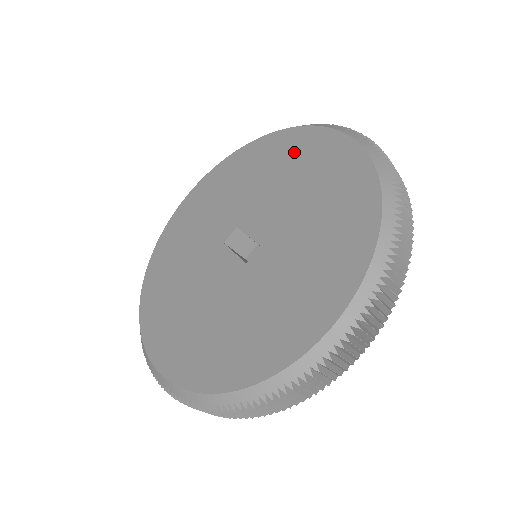
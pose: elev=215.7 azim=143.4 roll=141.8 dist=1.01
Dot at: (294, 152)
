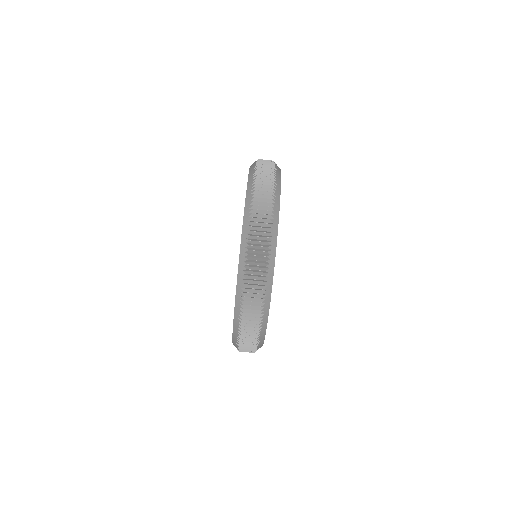
Dot at: occluded
